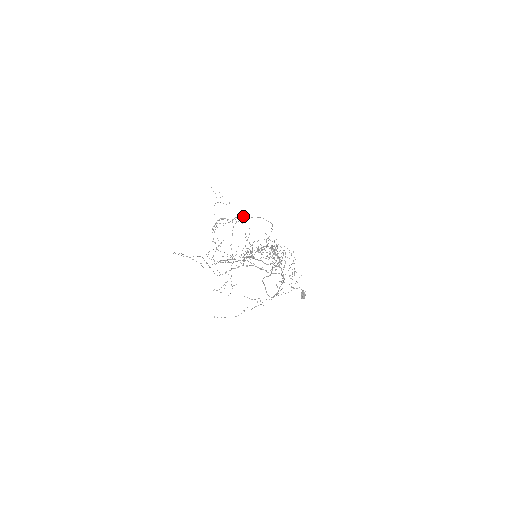
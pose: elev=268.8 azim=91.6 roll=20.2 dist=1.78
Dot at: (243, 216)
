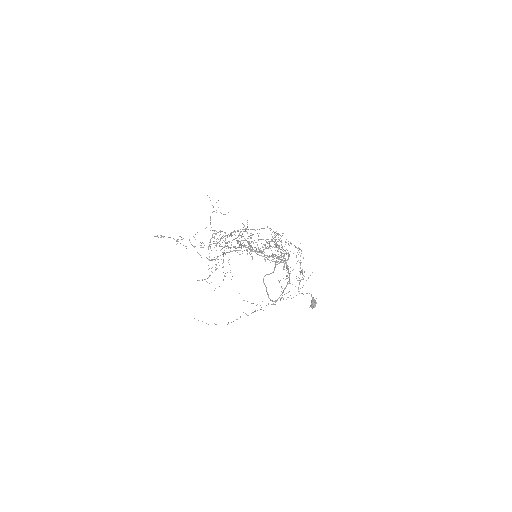
Dot at: (243, 229)
